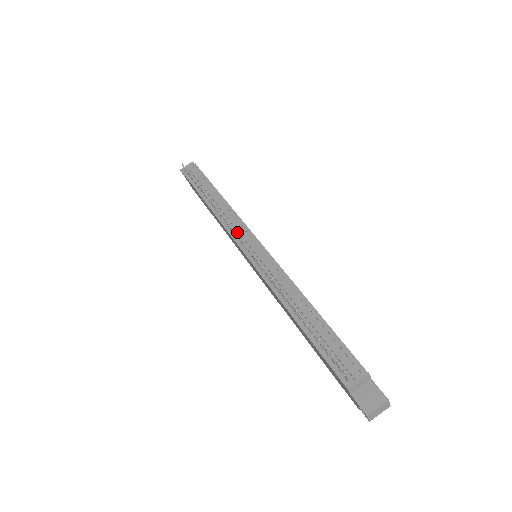
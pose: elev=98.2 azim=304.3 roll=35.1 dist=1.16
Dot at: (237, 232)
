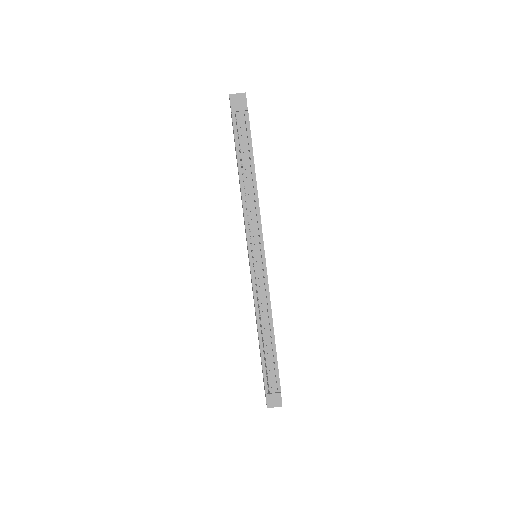
Dot at: (252, 232)
